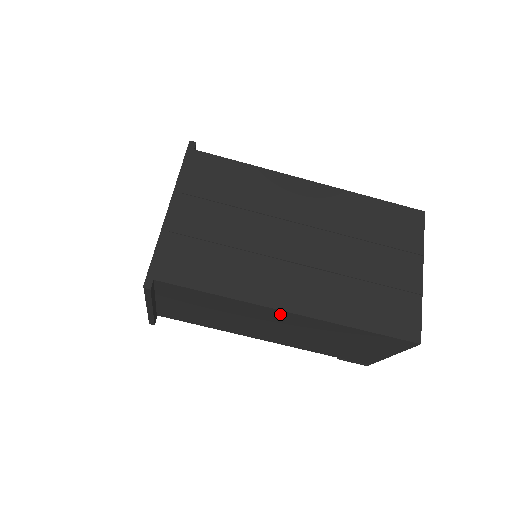
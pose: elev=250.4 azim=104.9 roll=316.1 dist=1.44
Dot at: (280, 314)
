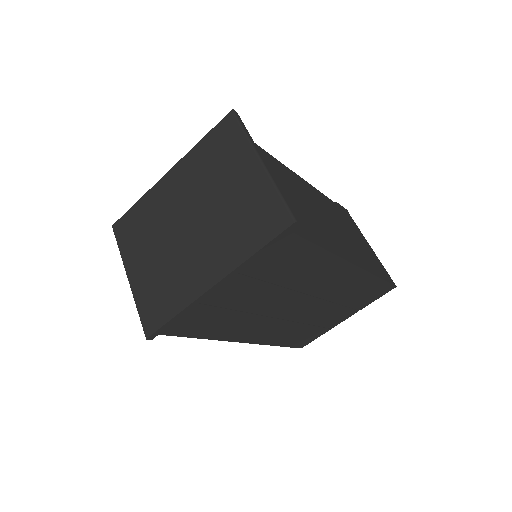
Dot at: occluded
